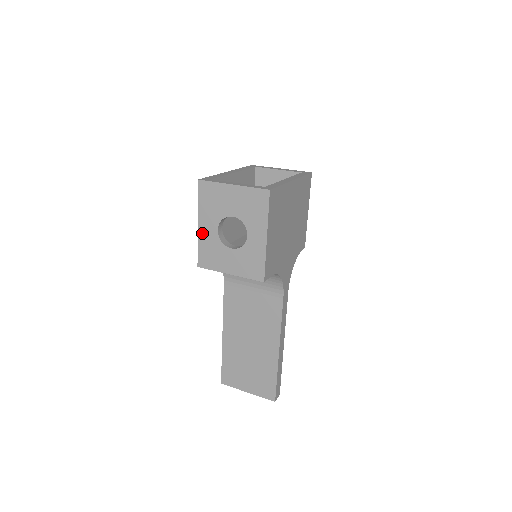
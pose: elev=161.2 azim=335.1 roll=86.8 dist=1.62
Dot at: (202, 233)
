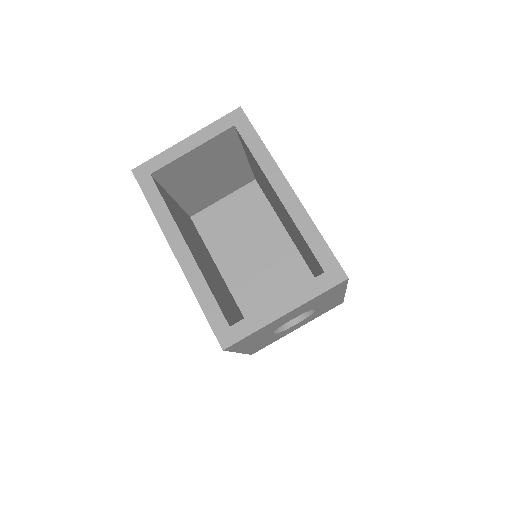
Dot at: occluded
